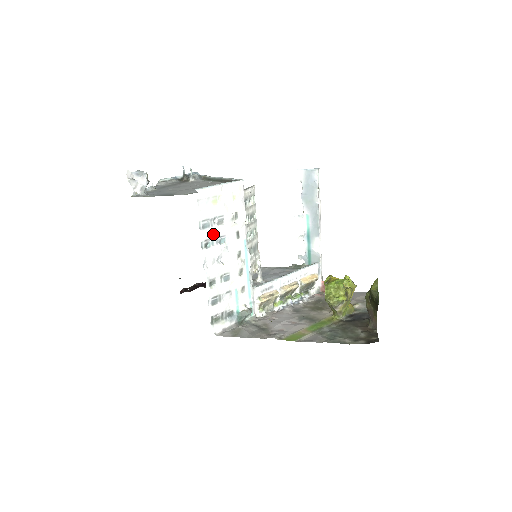
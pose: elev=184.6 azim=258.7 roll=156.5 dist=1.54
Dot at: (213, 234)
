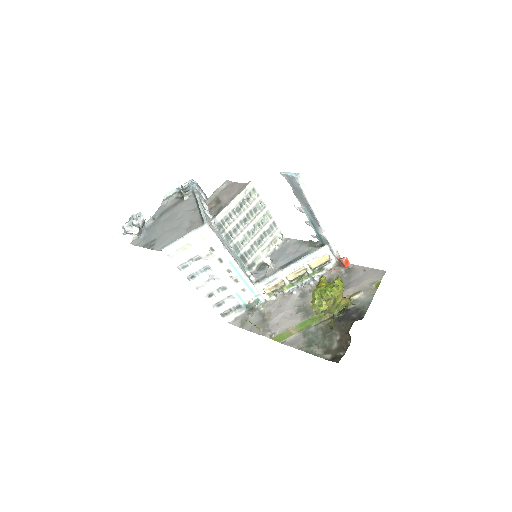
Dot at: (195, 269)
